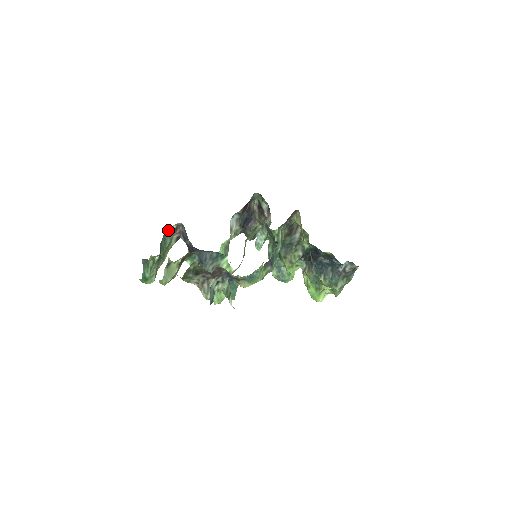
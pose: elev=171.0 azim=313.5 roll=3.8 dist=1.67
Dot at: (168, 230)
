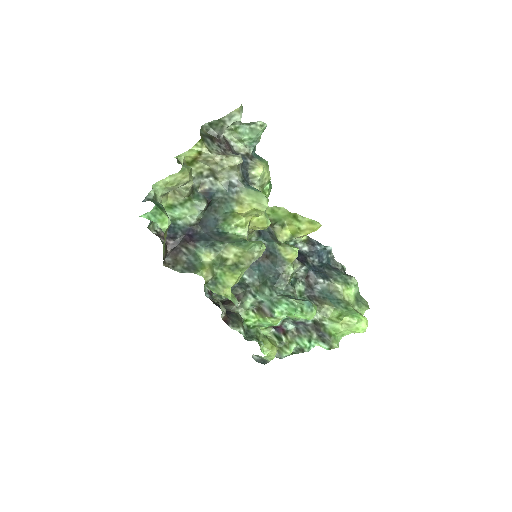
Dot at: occluded
